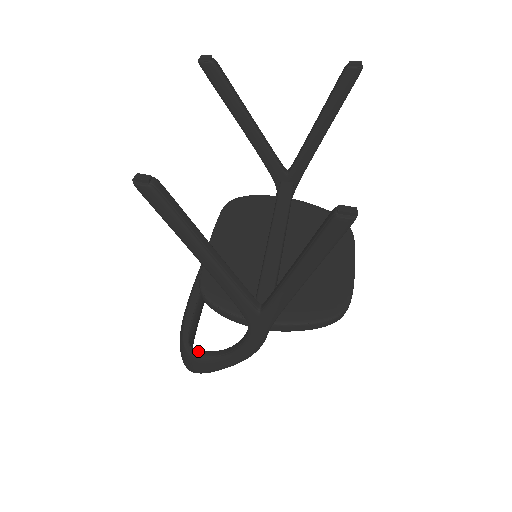
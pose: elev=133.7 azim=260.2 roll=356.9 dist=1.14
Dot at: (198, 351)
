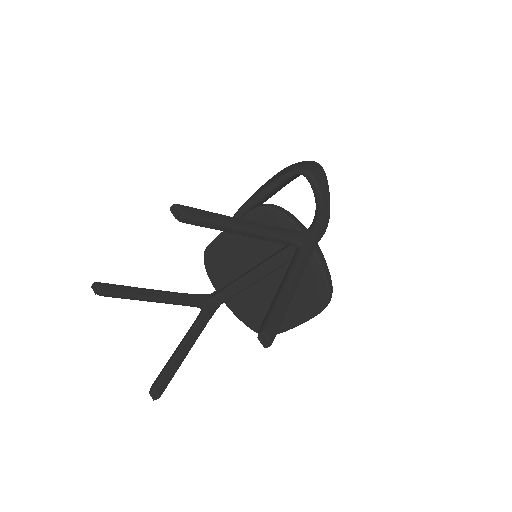
Dot at: occluded
